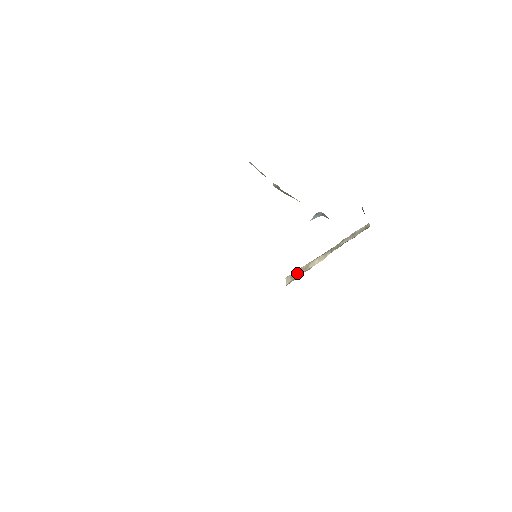
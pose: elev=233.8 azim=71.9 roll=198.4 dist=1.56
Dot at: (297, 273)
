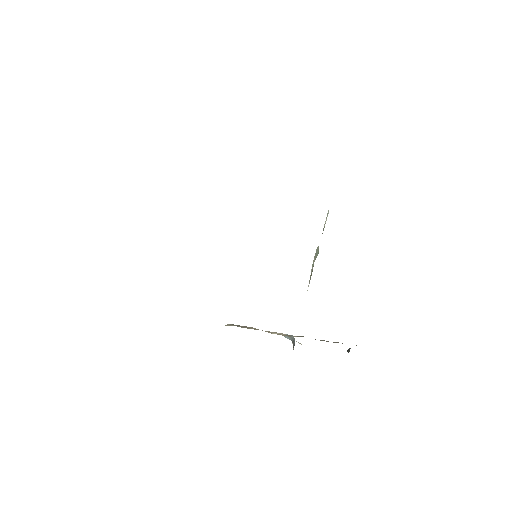
Dot at: (247, 327)
